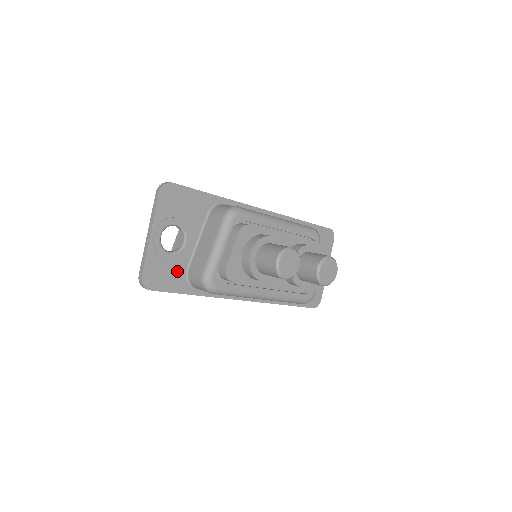
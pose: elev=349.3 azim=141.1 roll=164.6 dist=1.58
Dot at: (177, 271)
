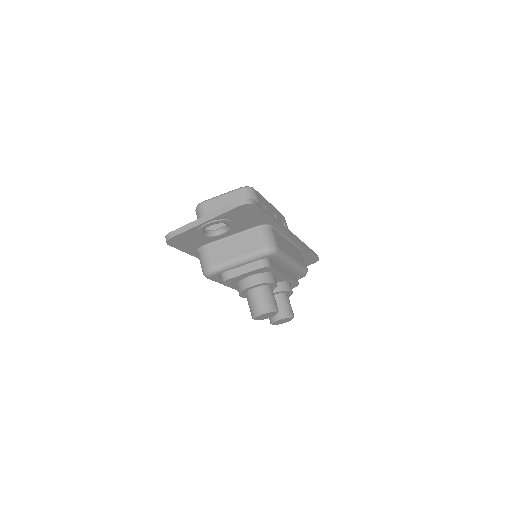
Dot at: (198, 243)
